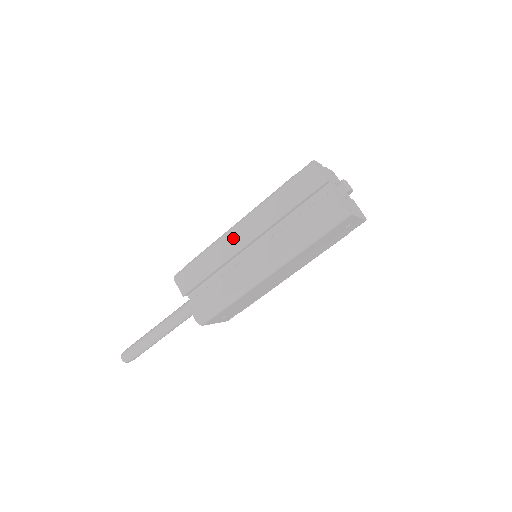
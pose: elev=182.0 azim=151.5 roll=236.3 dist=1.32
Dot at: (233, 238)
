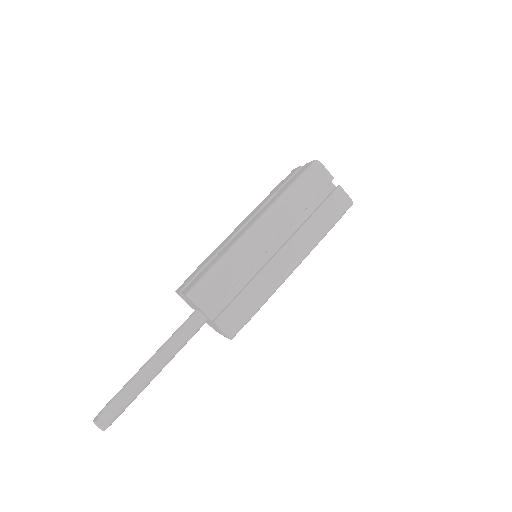
Dot at: (257, 240)
